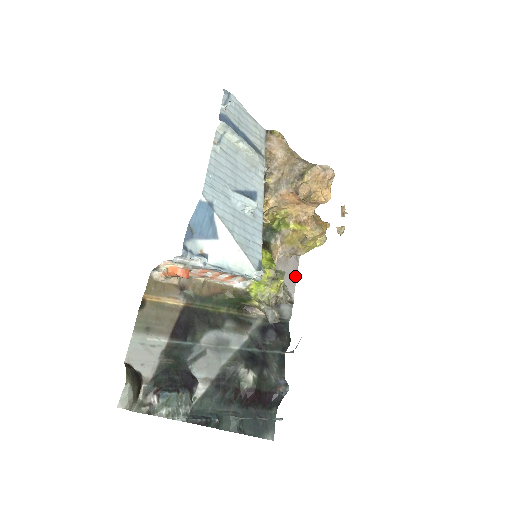
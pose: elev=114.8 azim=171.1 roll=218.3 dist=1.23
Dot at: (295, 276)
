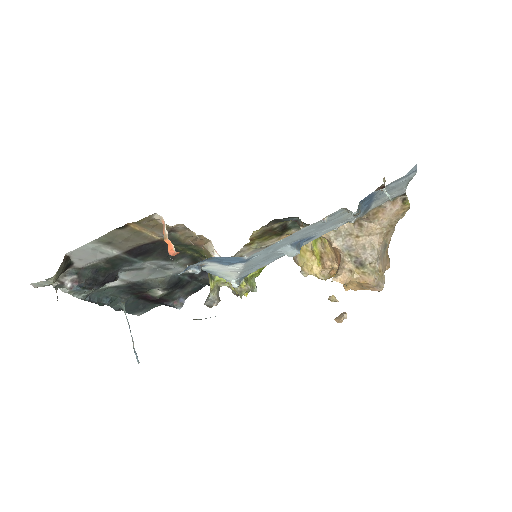
Dot at: occluded
